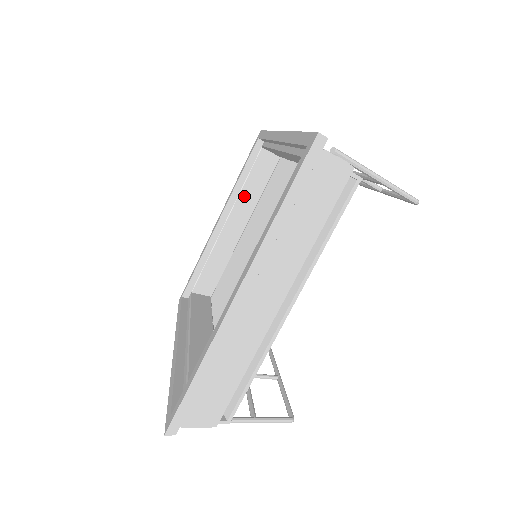
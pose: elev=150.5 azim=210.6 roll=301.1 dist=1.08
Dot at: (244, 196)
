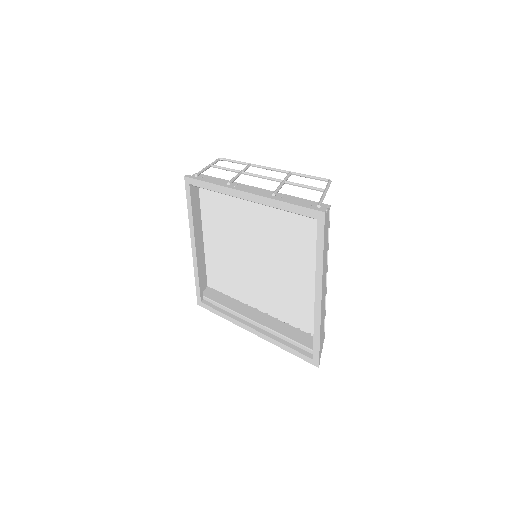
Dot at: (195, 220)
